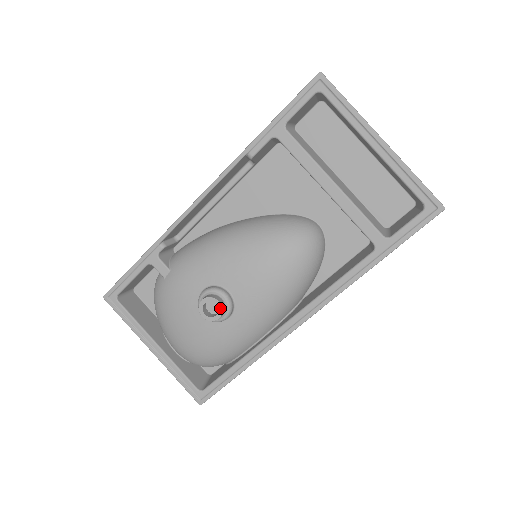
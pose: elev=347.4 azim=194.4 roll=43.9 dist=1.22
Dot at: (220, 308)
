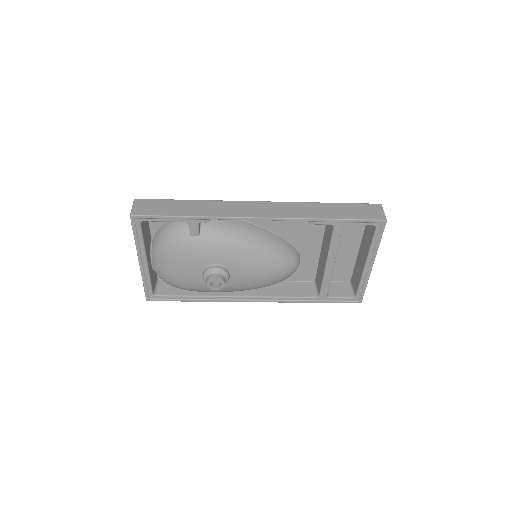
Dot at: (222, 287)
